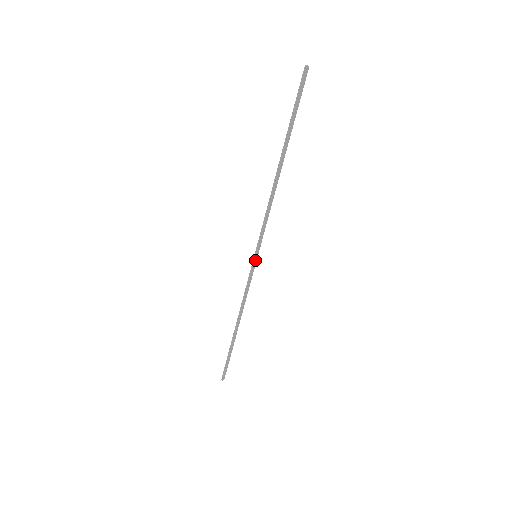
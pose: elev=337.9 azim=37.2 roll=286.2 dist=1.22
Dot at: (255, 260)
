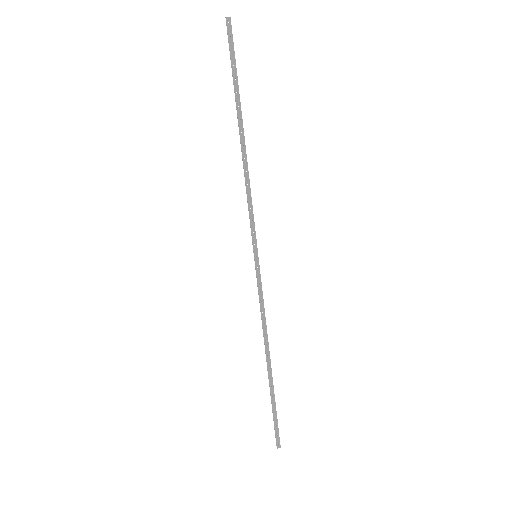
Dot at: (256, 261)
